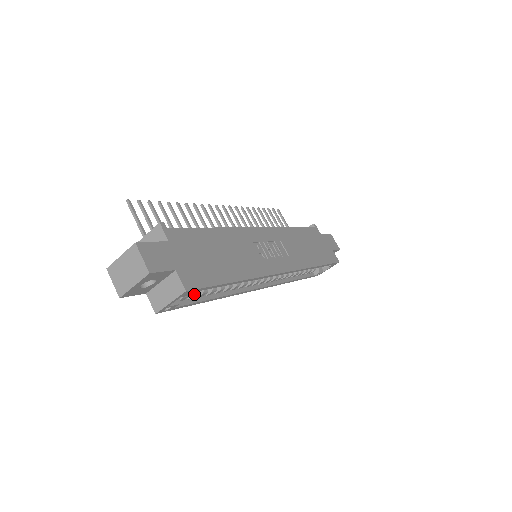
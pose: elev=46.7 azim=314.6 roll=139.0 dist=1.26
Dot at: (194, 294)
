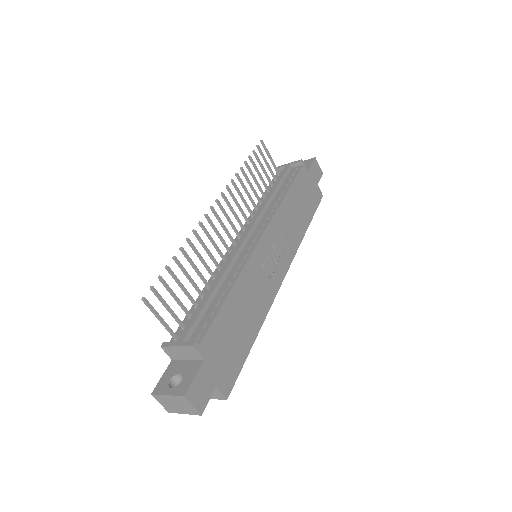
Dot at: occluded
